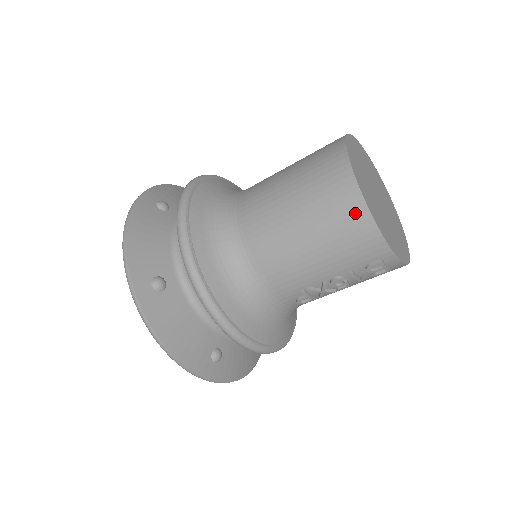
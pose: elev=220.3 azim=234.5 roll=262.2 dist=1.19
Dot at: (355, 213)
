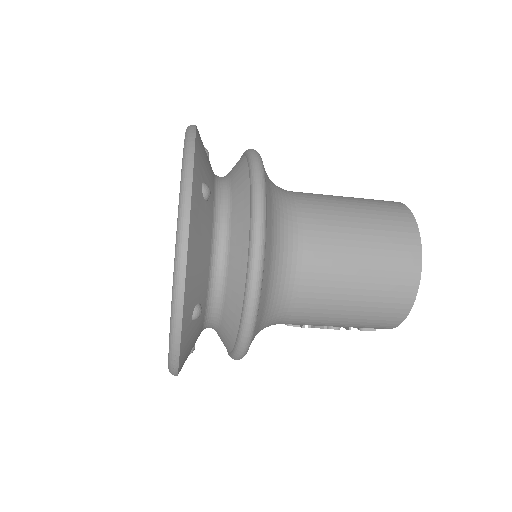
Dot at: (398, 312)
